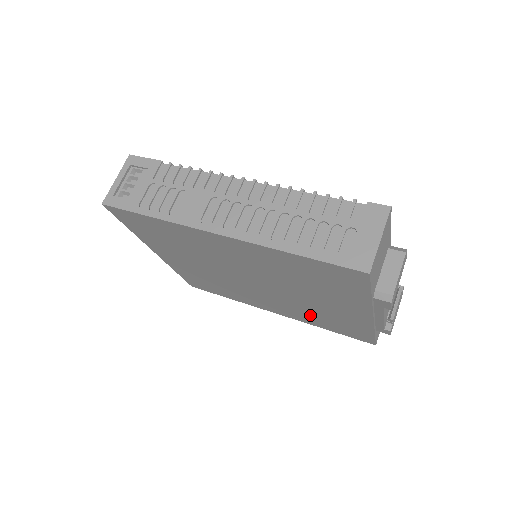
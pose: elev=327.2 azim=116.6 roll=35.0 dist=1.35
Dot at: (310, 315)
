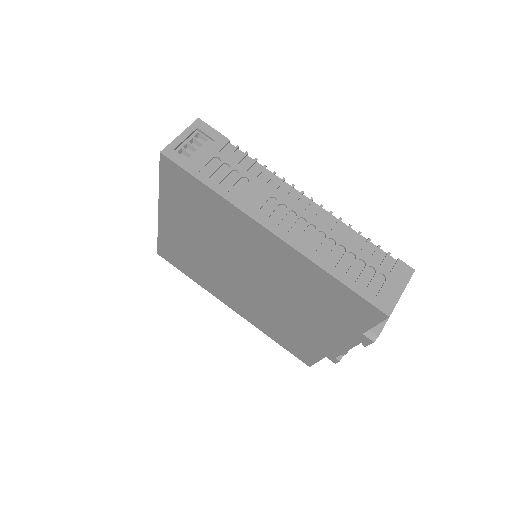
Dot at: (272, 323)
